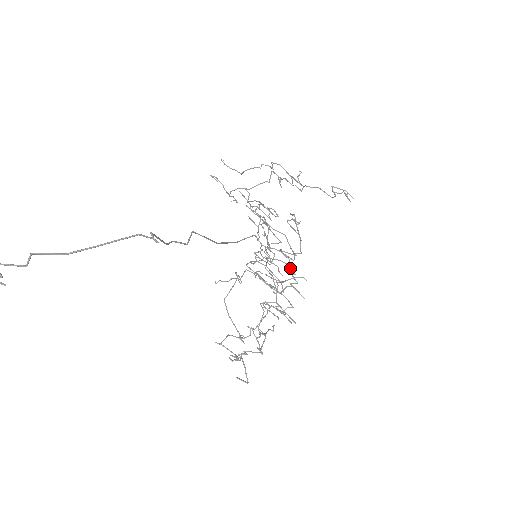
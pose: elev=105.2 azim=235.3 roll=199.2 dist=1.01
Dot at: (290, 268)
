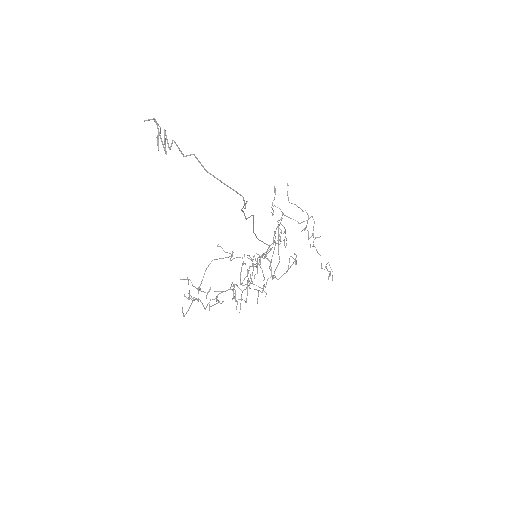
Dot at: occluded
